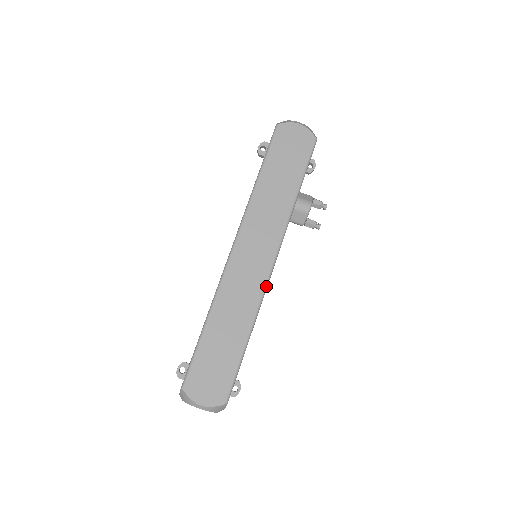
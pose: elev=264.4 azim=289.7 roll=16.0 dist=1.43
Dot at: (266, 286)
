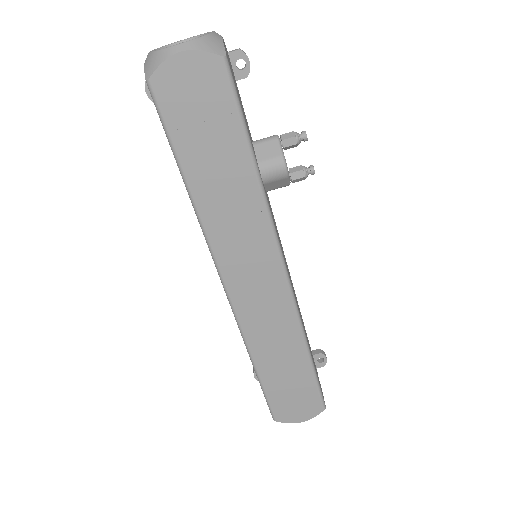
Dot at: (293, 300)
